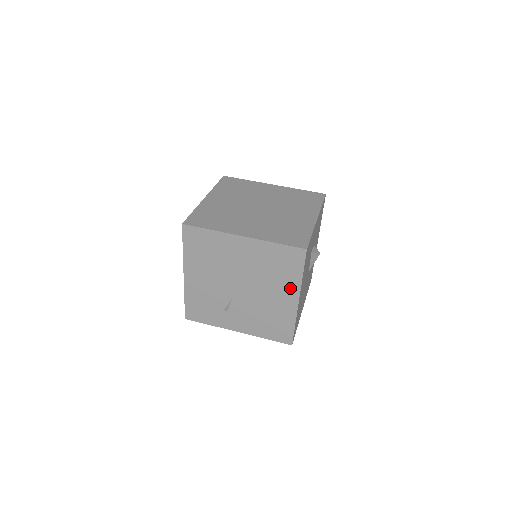
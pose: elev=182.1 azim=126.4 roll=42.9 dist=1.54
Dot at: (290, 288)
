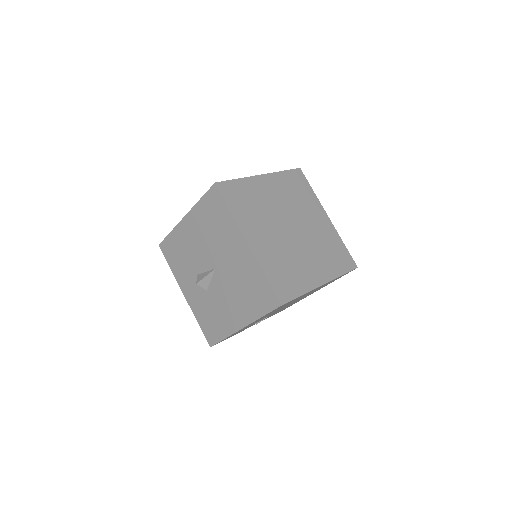
Dot at: occluded
